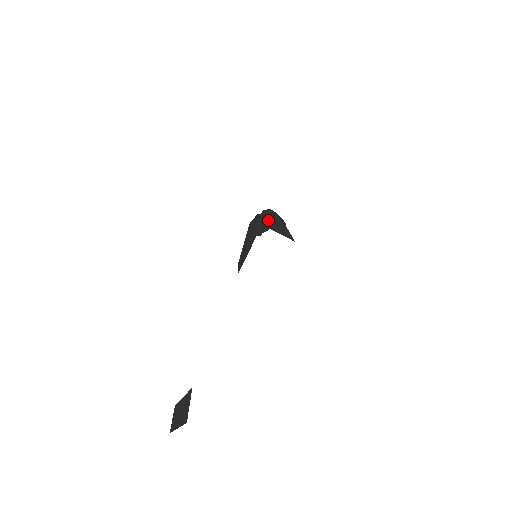
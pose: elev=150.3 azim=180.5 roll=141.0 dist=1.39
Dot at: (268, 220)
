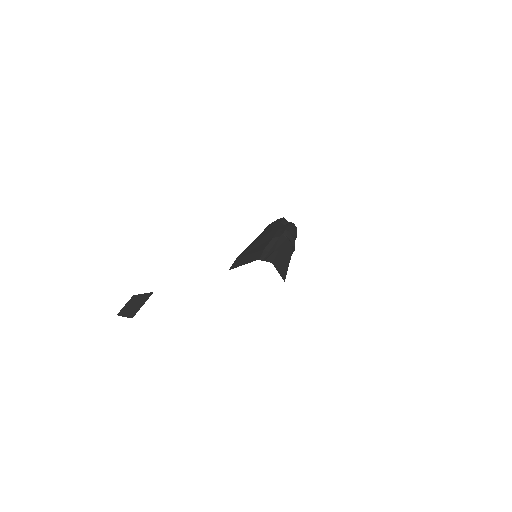
Dot at: (279, 248)
